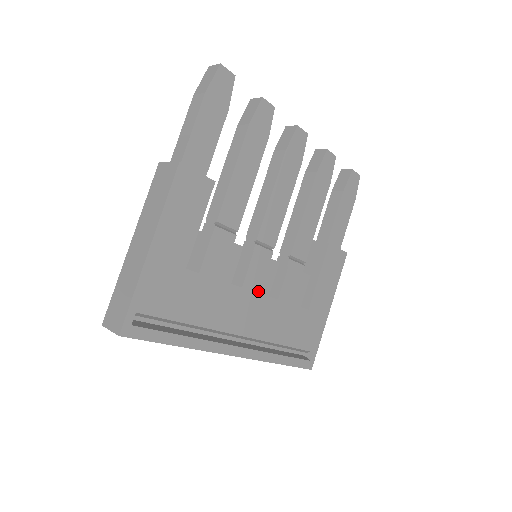
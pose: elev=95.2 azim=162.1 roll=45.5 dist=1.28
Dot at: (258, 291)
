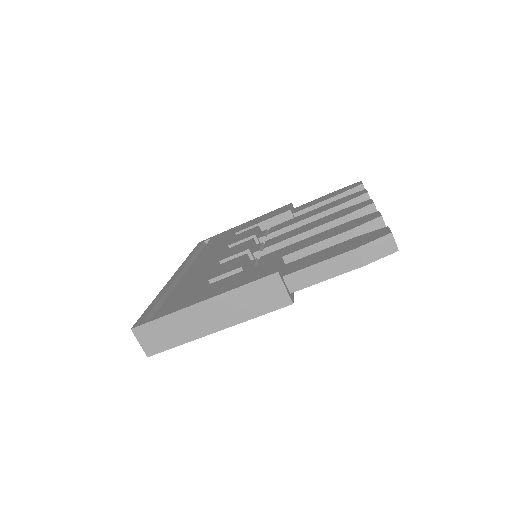
Dot at: occluded
